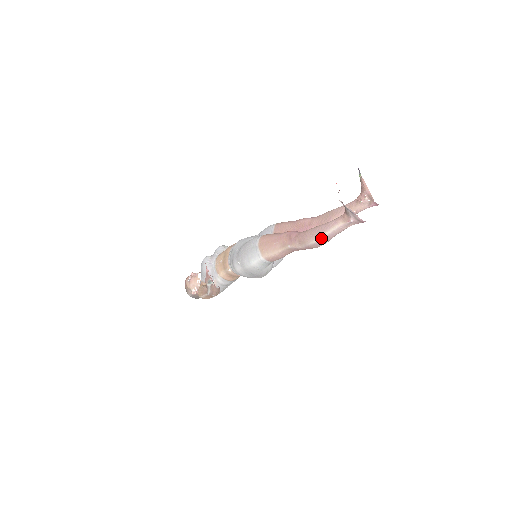
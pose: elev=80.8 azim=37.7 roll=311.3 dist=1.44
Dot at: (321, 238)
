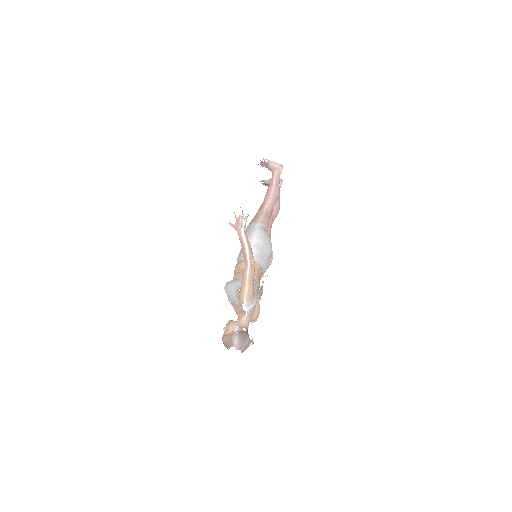
Dot at: (274, 184)
